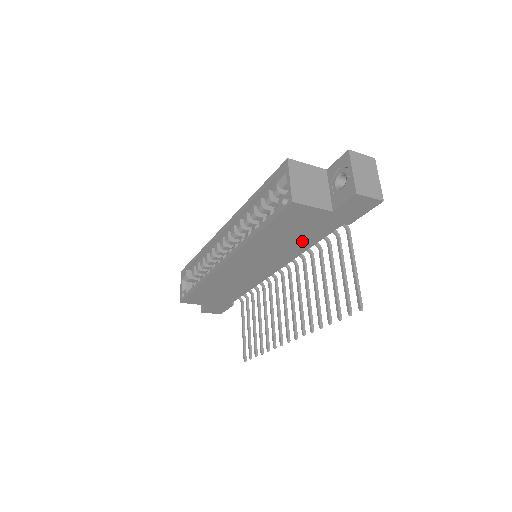
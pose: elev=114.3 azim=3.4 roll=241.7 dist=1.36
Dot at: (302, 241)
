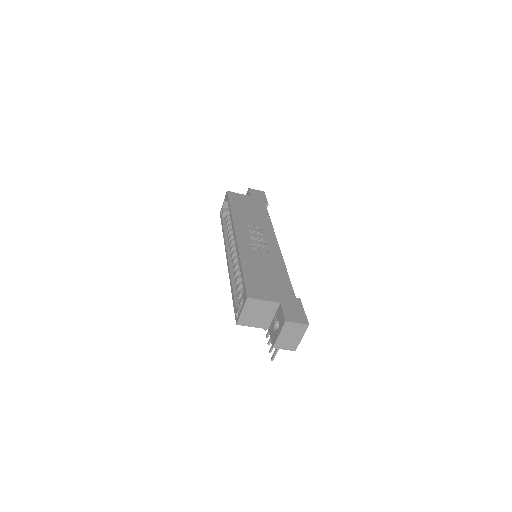
Dot at: occluded
